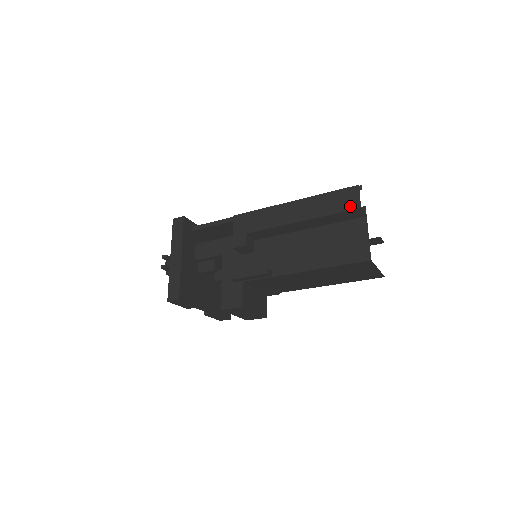
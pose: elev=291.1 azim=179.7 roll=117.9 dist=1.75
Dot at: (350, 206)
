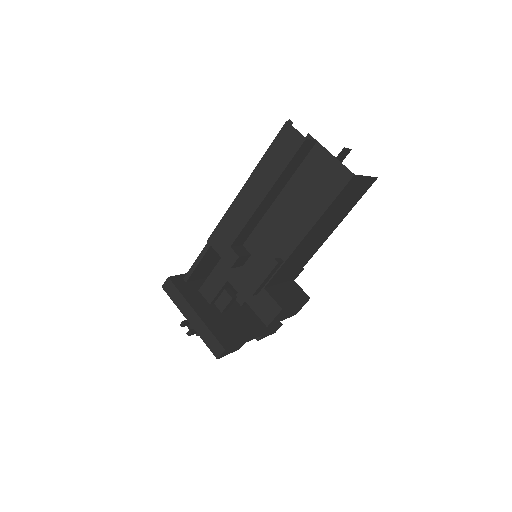
Dot at: (295, 145)
